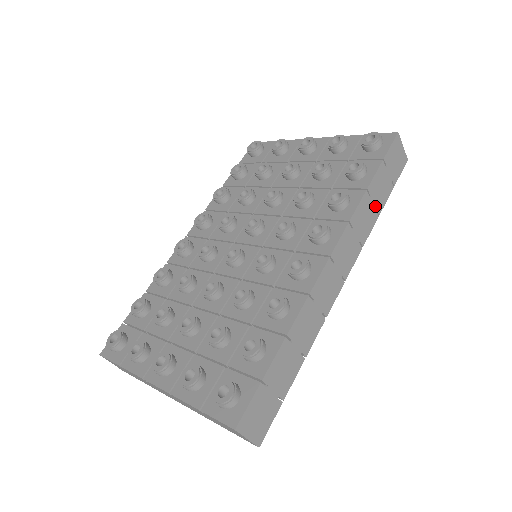
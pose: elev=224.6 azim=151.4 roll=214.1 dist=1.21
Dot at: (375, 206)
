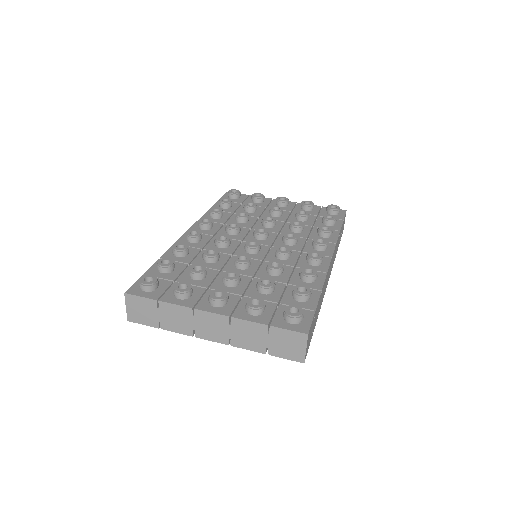
Dot at: occluded
